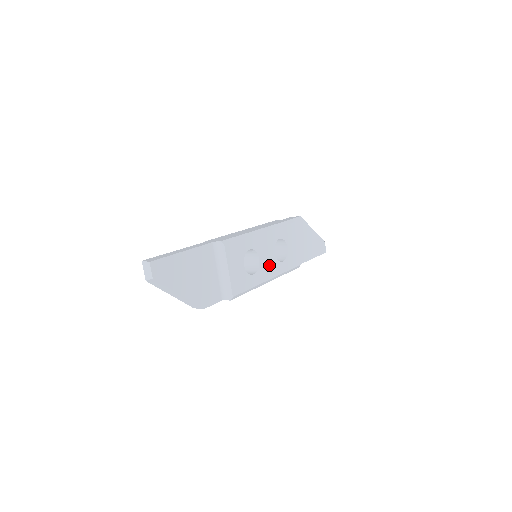
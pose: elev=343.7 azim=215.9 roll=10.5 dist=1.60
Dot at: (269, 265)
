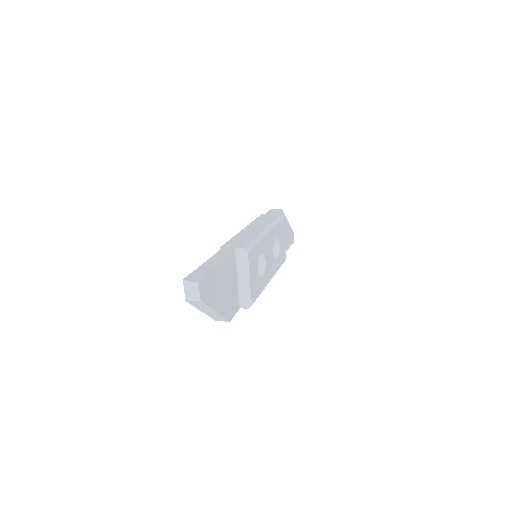
Dot at: (270, 266)
